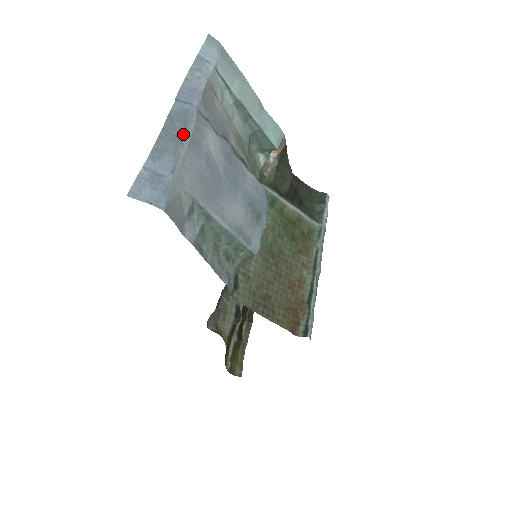
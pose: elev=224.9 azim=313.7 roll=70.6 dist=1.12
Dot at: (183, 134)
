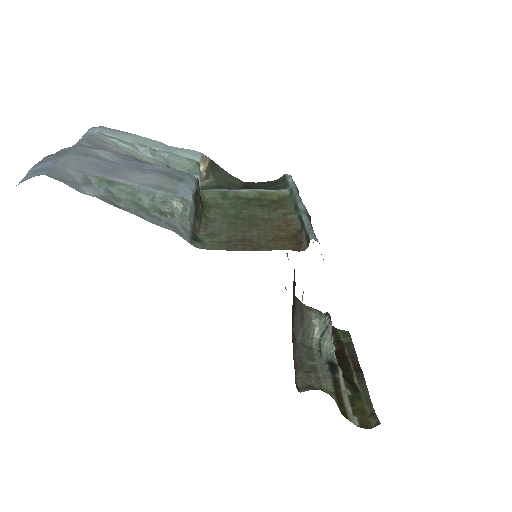
Dot at: (67, 153)
